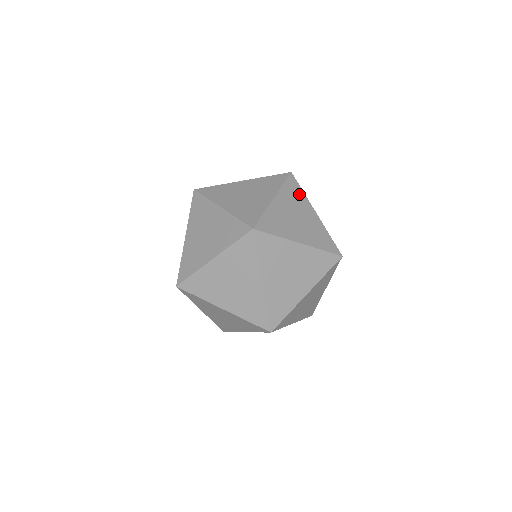
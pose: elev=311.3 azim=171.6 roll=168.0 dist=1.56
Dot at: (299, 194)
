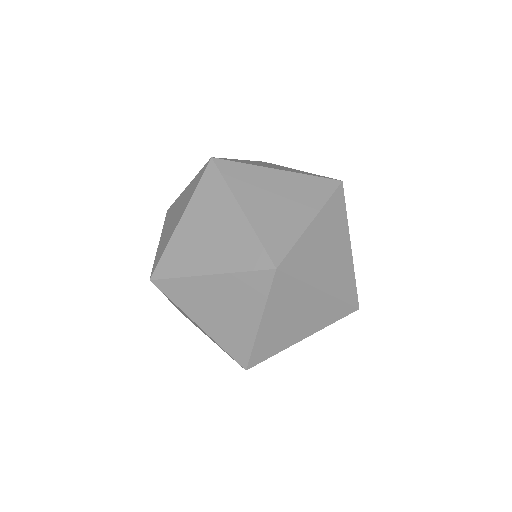
Dot at: (341, 216)
